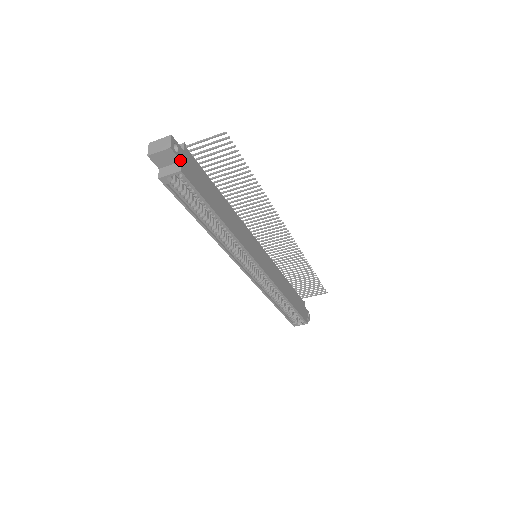
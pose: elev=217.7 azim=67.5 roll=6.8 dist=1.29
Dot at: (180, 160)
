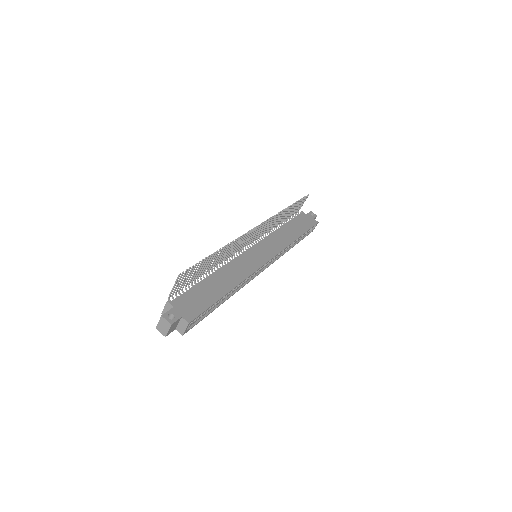
Dot at: (181, 318)
